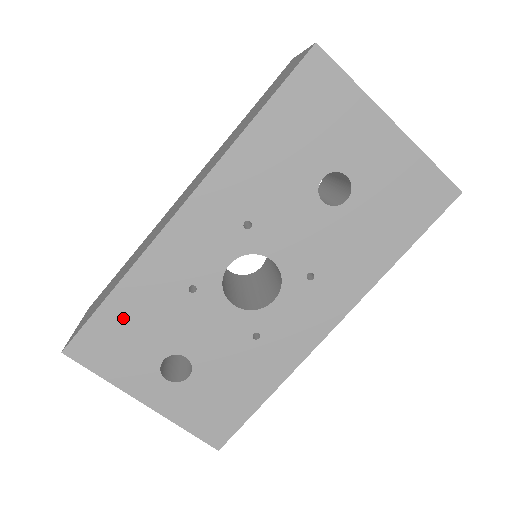
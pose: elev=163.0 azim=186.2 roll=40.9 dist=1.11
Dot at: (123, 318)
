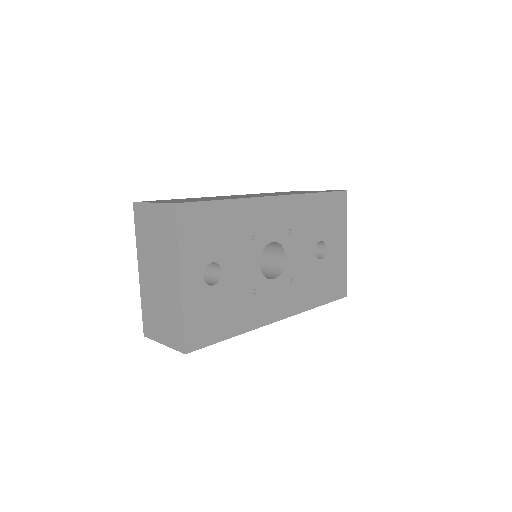
Dot at: (217, 218)
